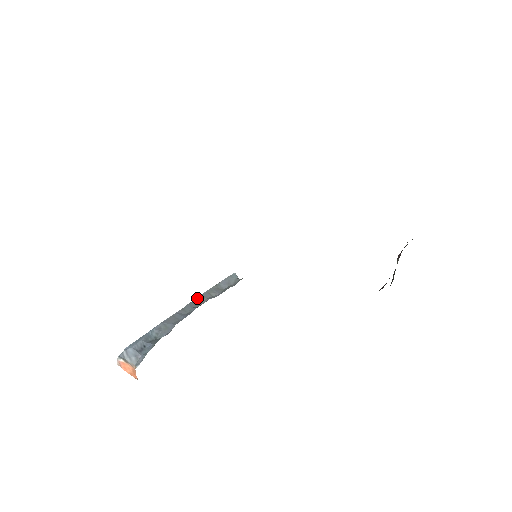
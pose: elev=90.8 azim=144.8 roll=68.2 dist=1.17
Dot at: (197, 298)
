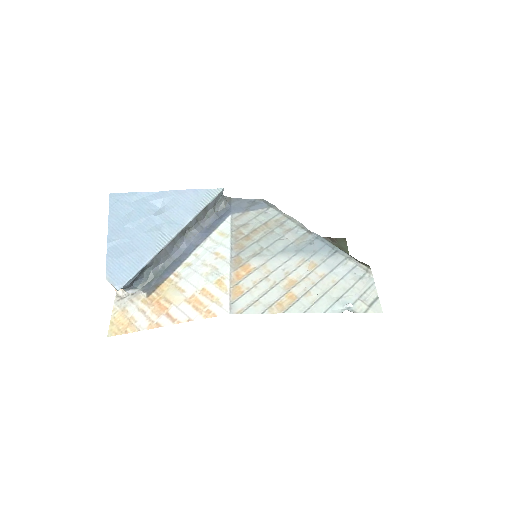
Dot at: (187, 225)
